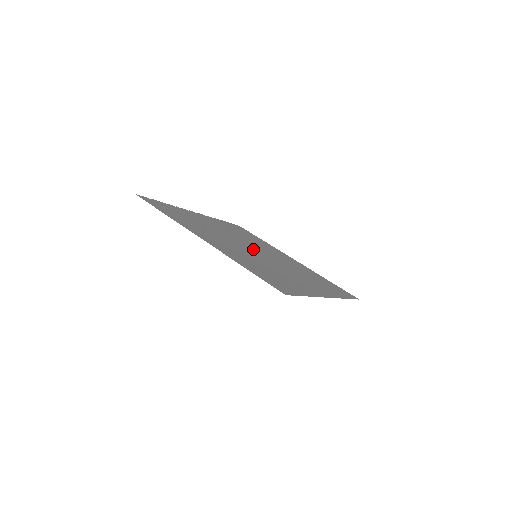
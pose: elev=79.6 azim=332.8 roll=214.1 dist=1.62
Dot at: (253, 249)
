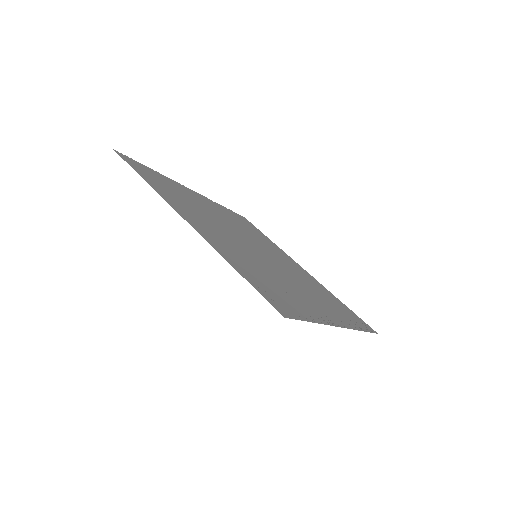
Dot at: (254, 247)
